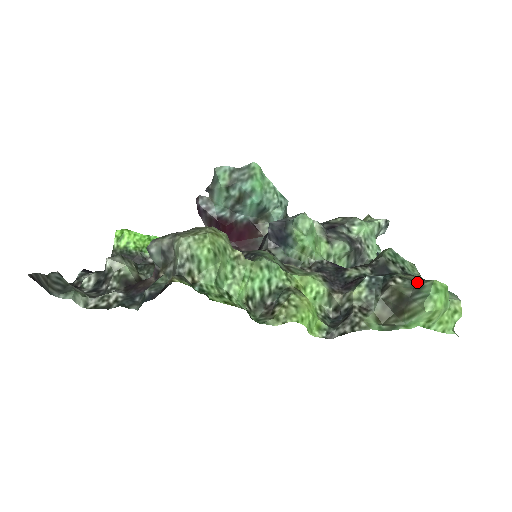
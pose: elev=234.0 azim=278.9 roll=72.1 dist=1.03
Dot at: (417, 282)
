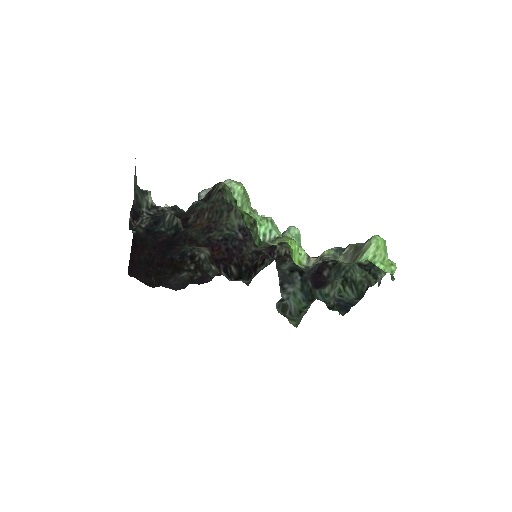
Dot at: occluded
